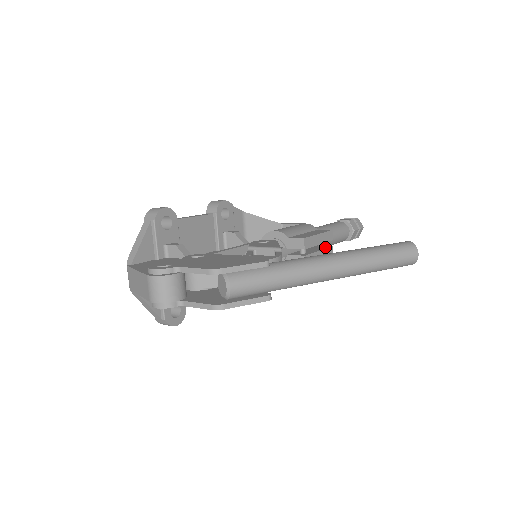
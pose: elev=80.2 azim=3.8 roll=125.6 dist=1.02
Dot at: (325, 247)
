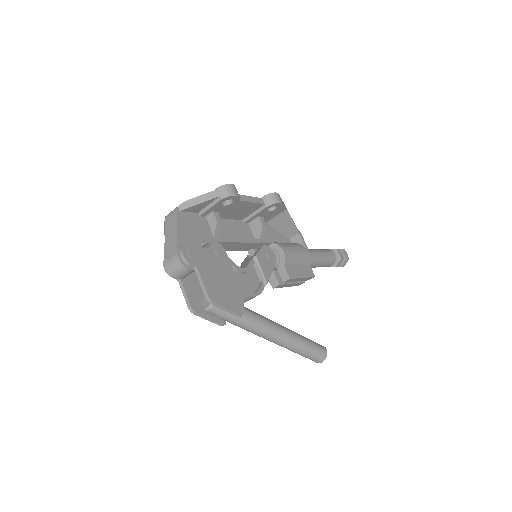
Dot at: occluded
